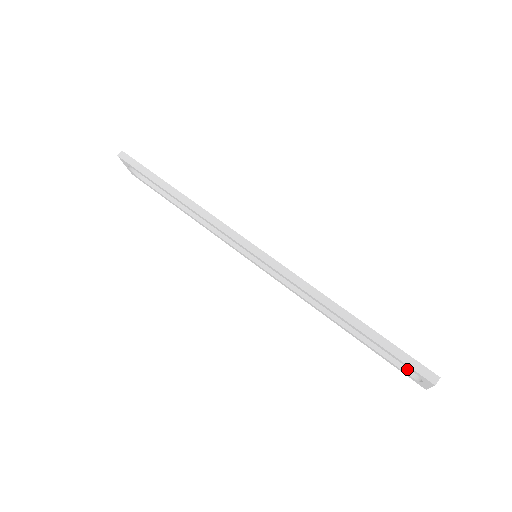
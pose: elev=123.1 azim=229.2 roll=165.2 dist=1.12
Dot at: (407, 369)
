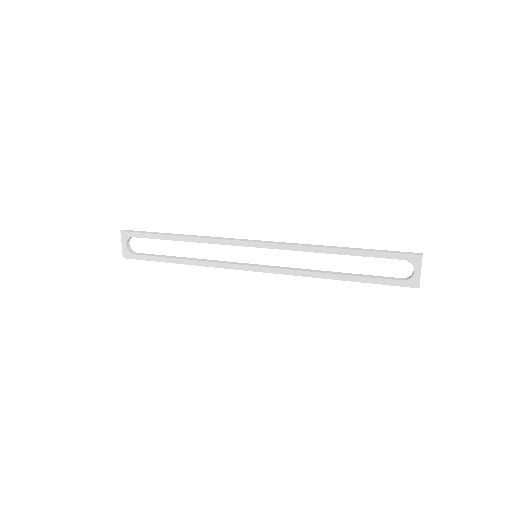
Dot at: (399, 279)
